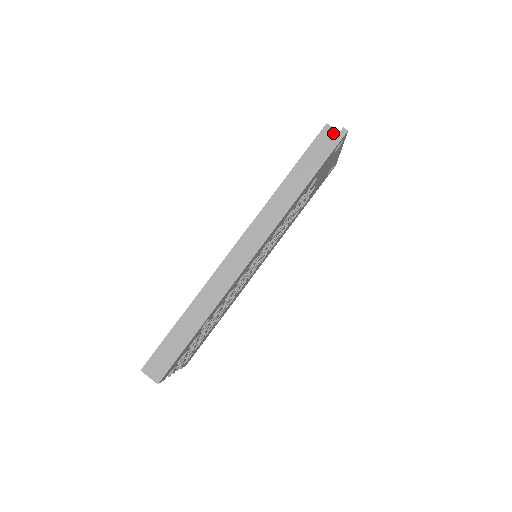
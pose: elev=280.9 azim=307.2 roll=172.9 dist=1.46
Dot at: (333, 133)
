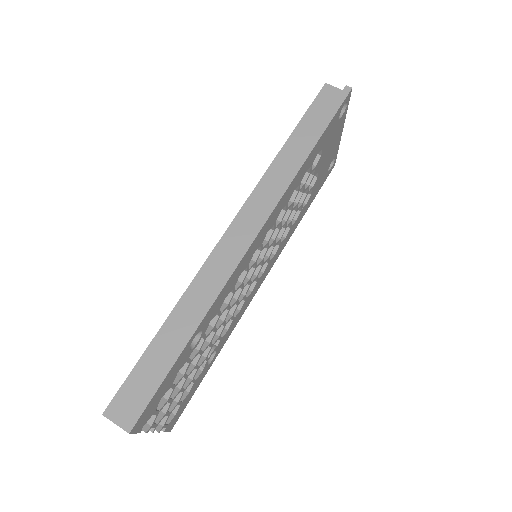
Dot at: (335, 92)
